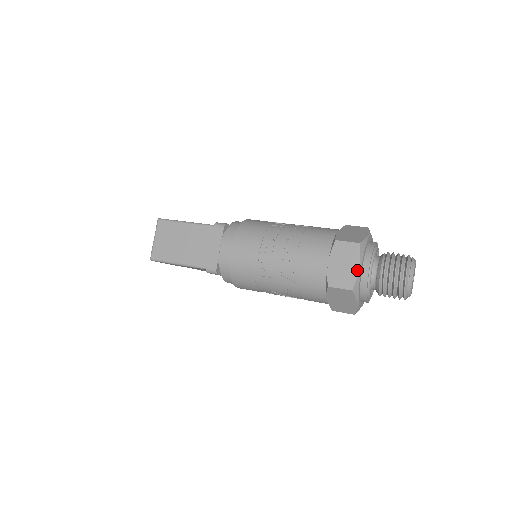
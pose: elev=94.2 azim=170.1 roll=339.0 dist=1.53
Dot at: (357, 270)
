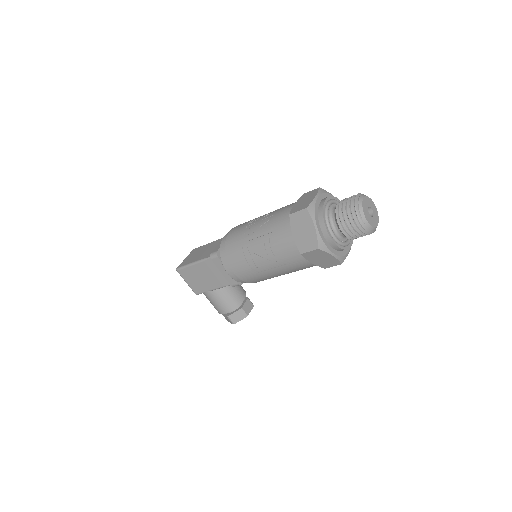
Dot at: (313, 198)
